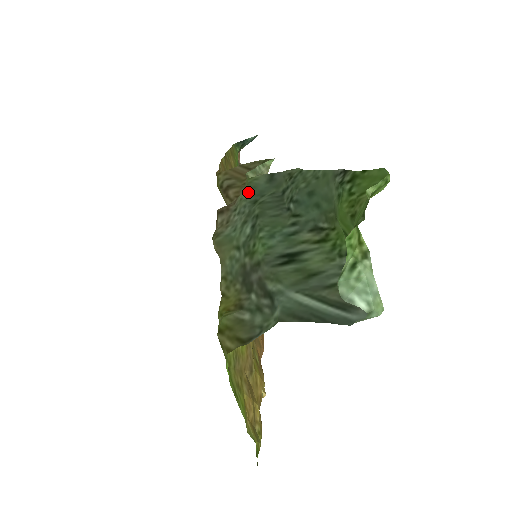
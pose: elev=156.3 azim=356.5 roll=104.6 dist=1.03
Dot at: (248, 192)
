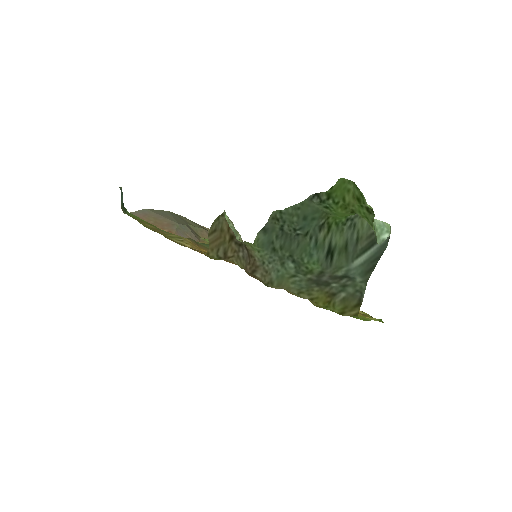
Dot at: (263, 250)
